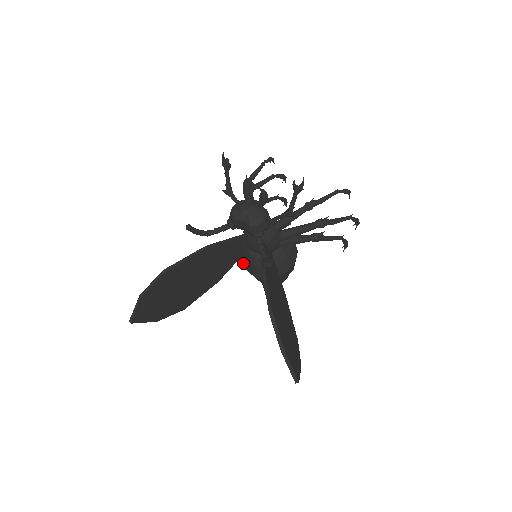
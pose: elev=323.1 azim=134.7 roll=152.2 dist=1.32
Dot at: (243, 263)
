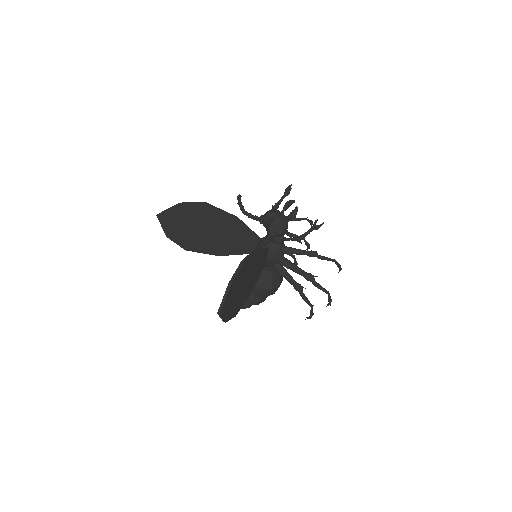
Dot at: occluded
